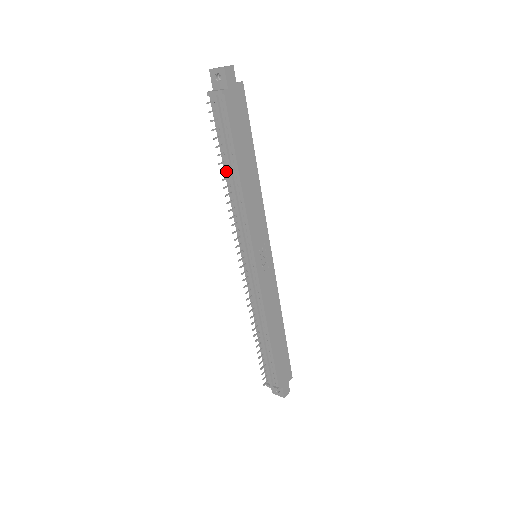
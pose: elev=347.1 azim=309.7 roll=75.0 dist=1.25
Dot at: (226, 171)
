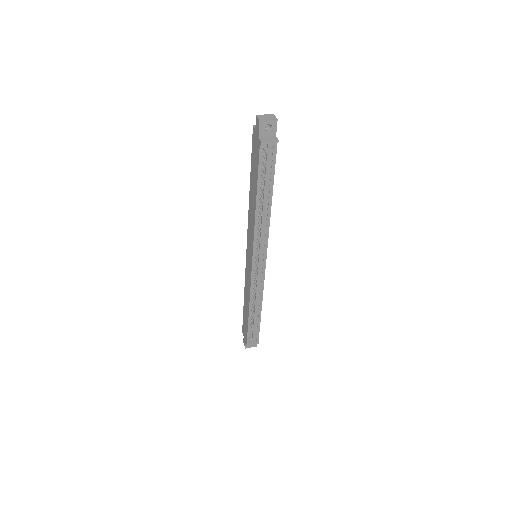
Dot at: (258, 201)
